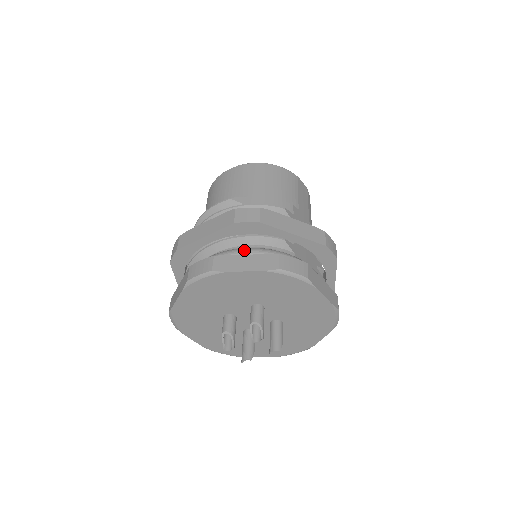
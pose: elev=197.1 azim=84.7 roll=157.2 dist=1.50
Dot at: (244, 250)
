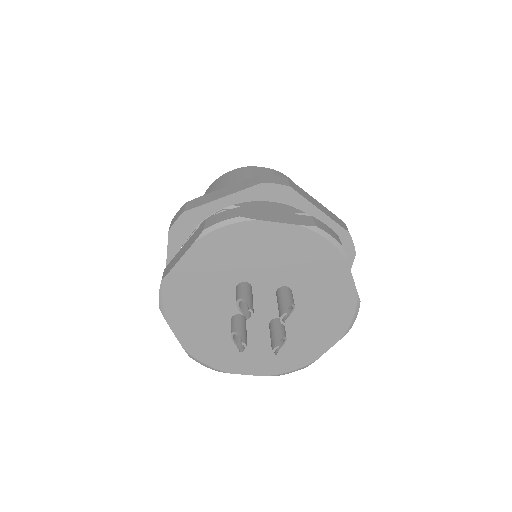
Dot at: occluded
